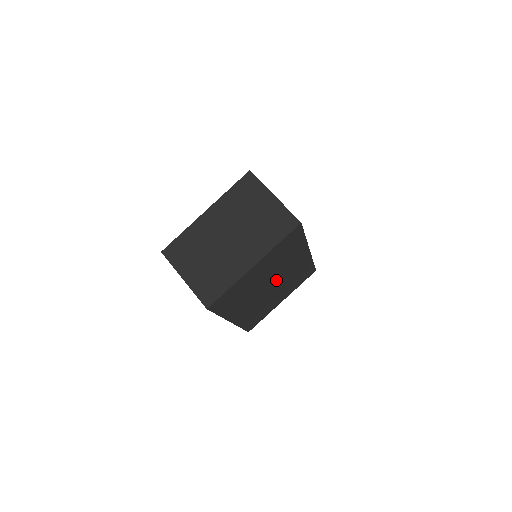
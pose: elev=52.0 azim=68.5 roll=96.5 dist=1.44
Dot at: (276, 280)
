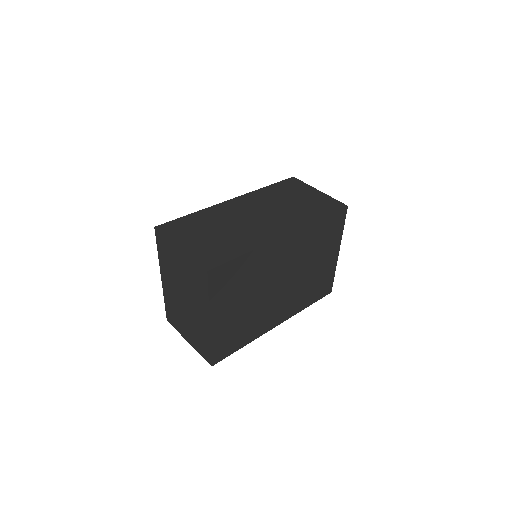
Dot at: (280, 277)
